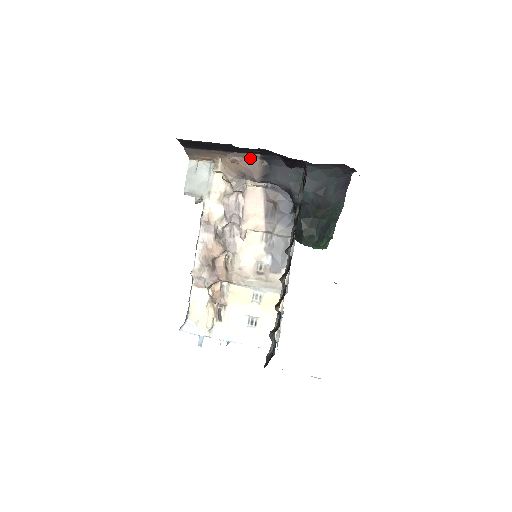
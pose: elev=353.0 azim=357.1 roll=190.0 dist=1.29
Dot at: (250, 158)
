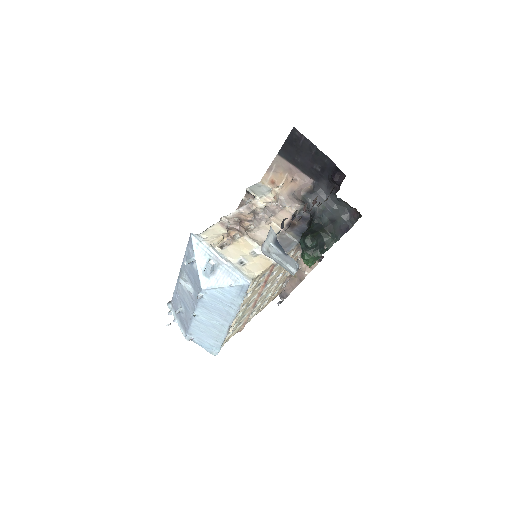
Dot at: (305, 182)
